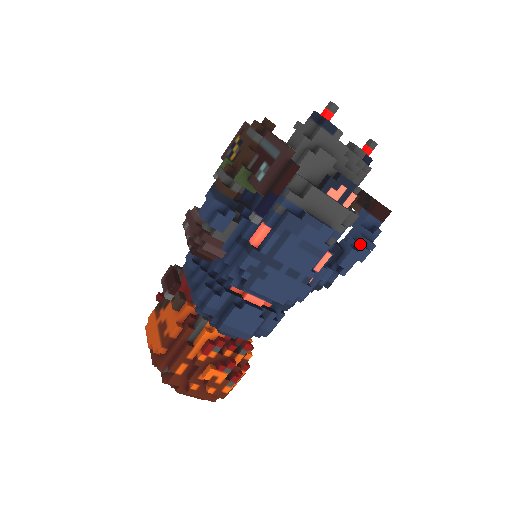
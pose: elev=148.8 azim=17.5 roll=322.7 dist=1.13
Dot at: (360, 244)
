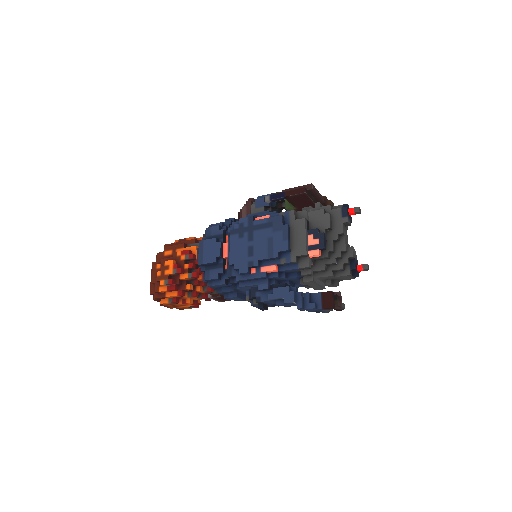
Dot at: (295, 291)
